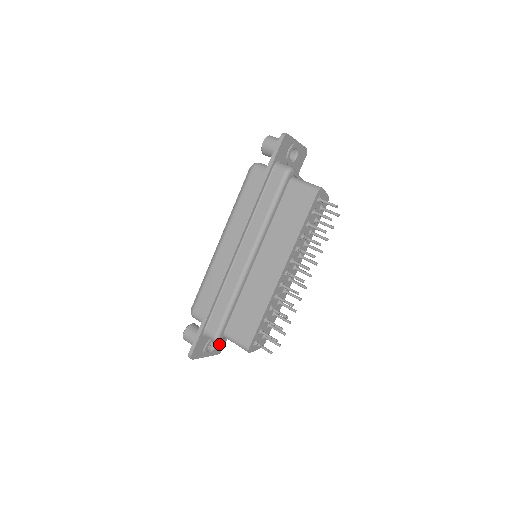
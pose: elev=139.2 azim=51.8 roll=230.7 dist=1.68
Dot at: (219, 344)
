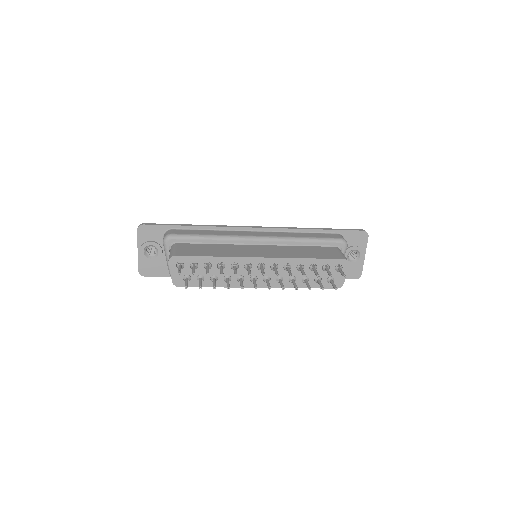
Dot at: (152, 266)
